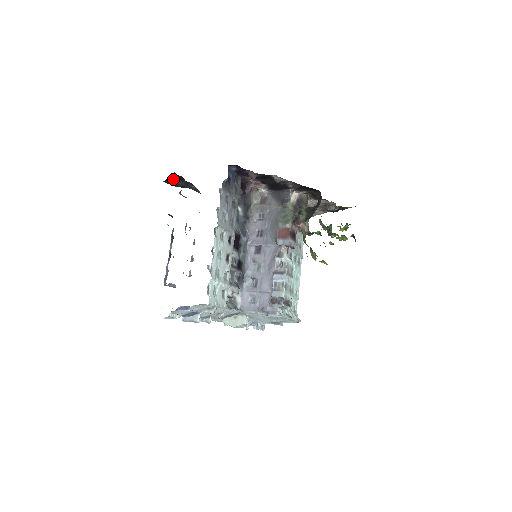
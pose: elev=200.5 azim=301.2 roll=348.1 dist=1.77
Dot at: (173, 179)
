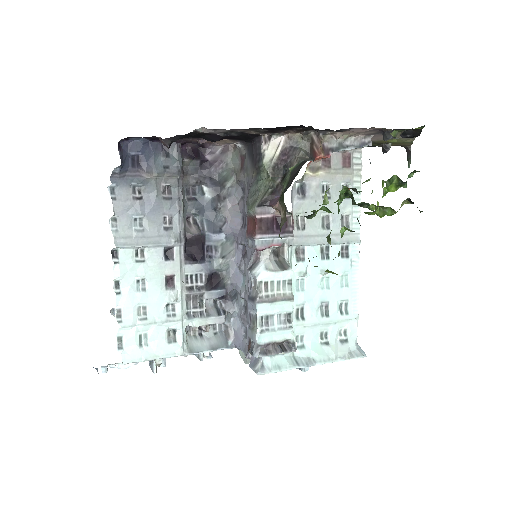
Dot at: occluded
